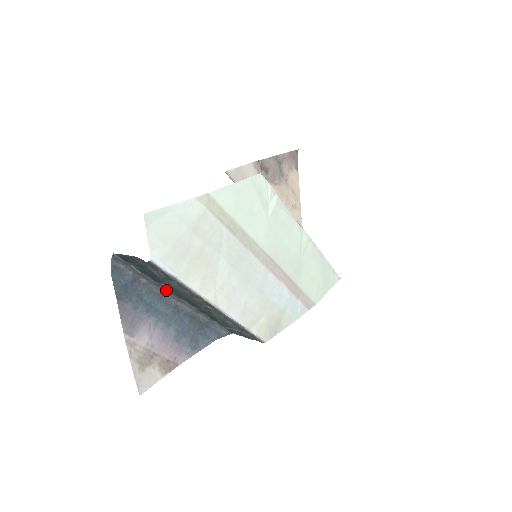
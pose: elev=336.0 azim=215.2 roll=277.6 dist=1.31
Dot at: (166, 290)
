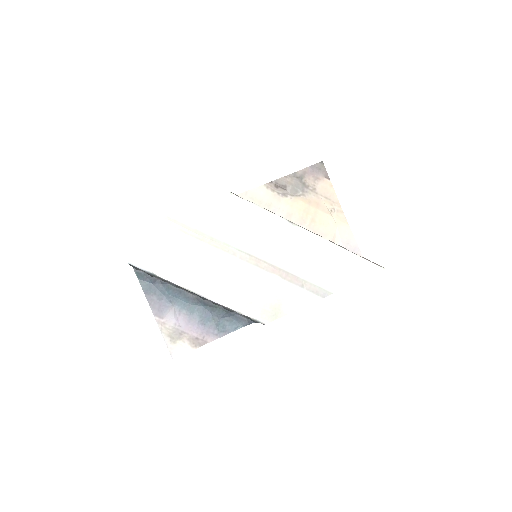
Dot at: occluded
